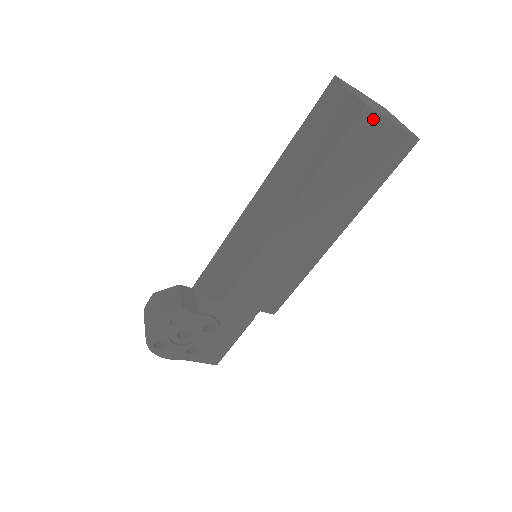
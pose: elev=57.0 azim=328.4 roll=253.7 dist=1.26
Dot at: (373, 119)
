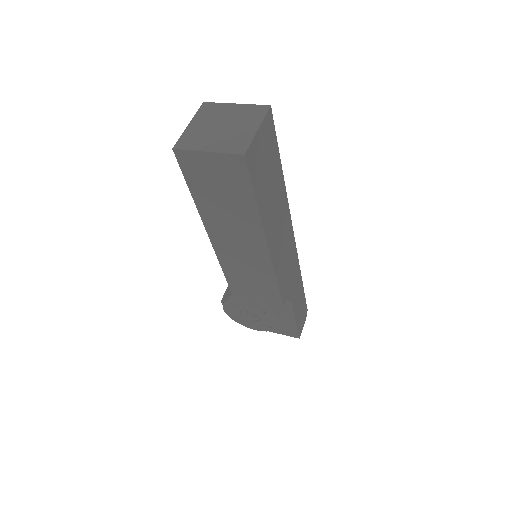
Dot at: (189, 155)
